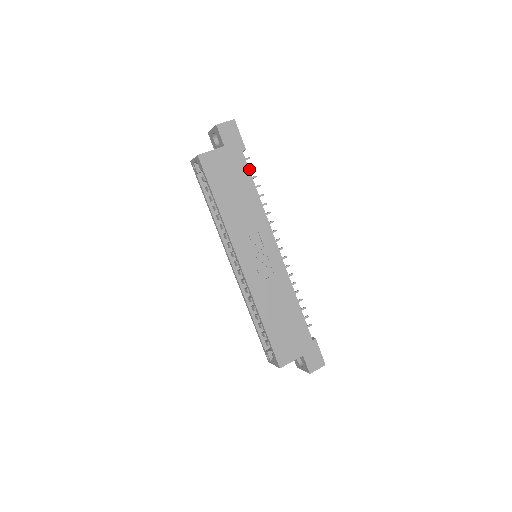
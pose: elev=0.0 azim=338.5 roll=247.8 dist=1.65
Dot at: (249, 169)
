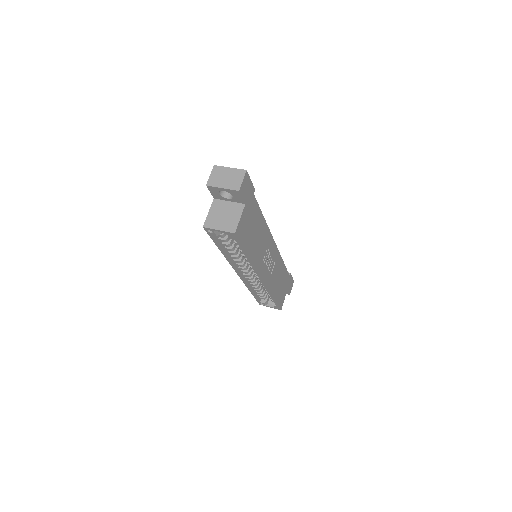
Dot at: occluded
